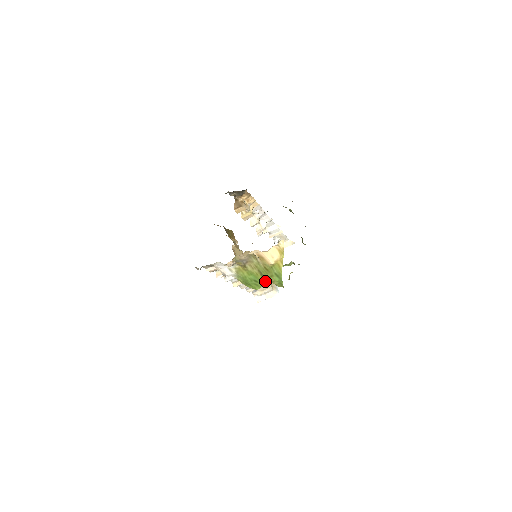
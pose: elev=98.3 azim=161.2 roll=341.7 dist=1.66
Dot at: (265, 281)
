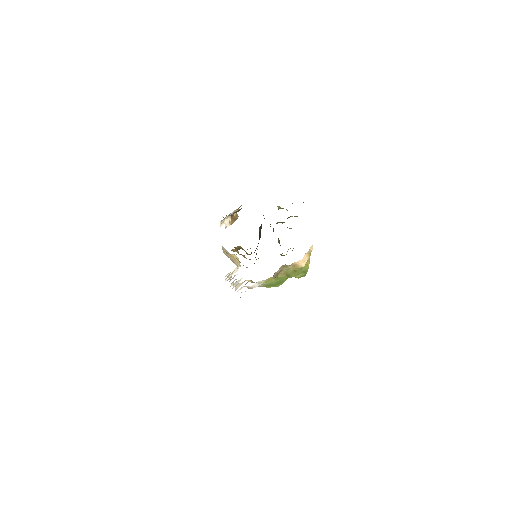
Dot at: (287, 278)
